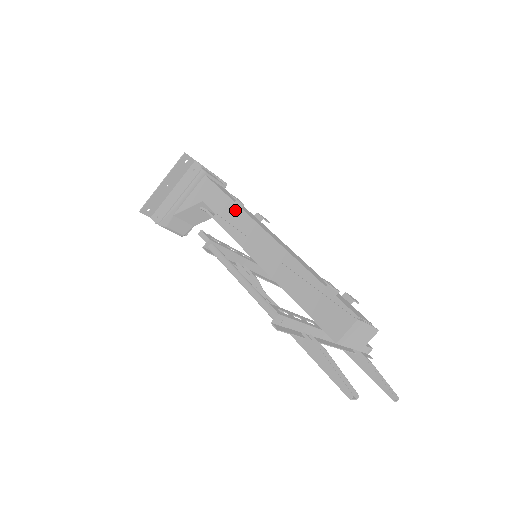
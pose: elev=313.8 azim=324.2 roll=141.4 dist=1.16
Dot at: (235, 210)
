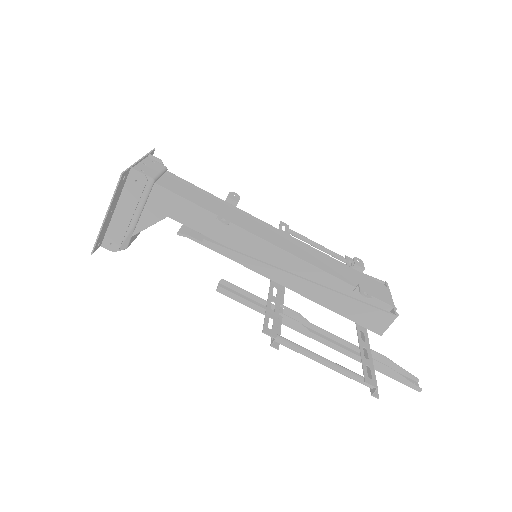
Dot at: (221, 224)
